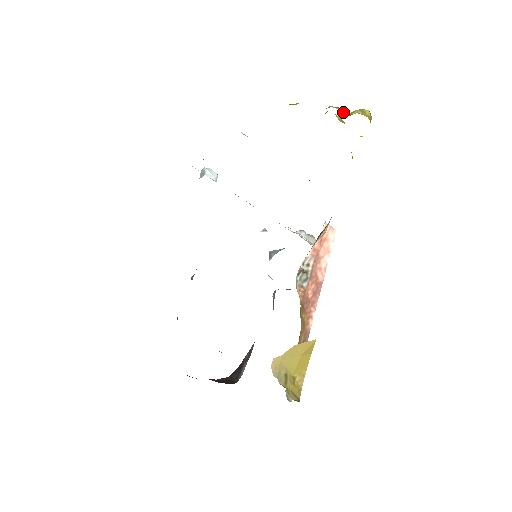
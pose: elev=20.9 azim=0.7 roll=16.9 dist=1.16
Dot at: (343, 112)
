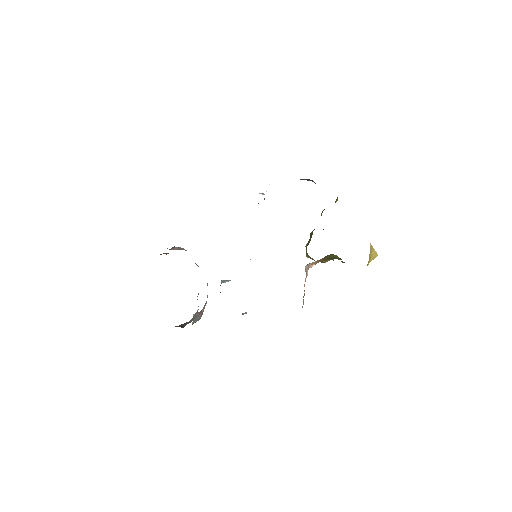
Dot at: occluded
